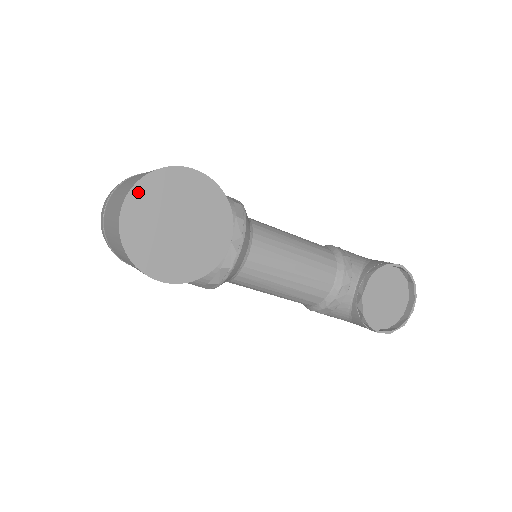
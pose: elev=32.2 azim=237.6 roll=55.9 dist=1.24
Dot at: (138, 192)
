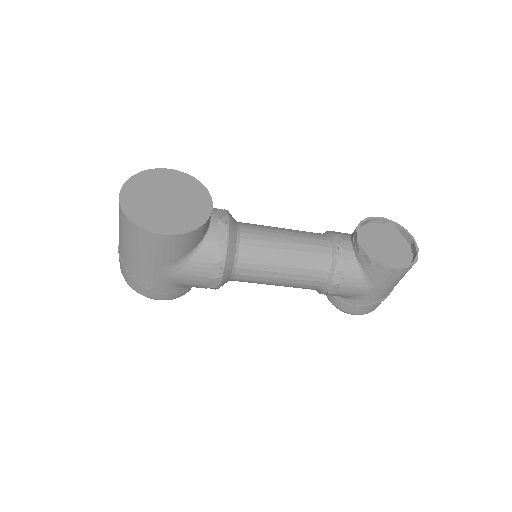
Dot at: (130, 184)
